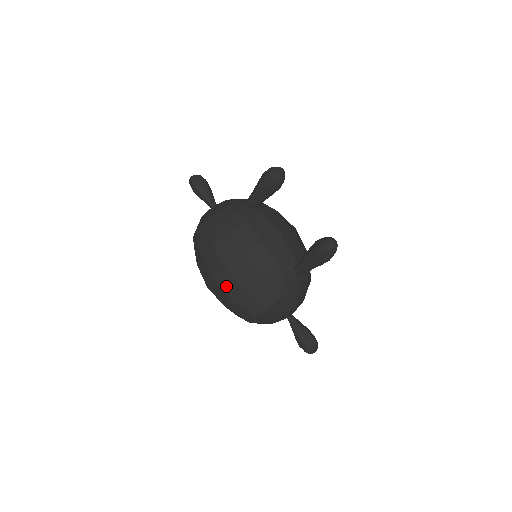
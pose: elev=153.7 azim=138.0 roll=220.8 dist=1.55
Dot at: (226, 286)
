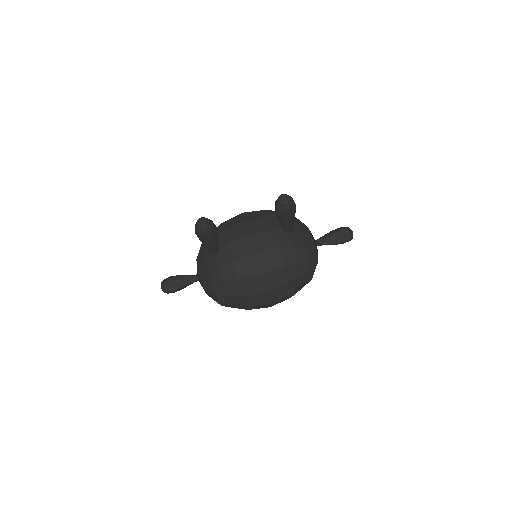
Dot at: (280, 295)
